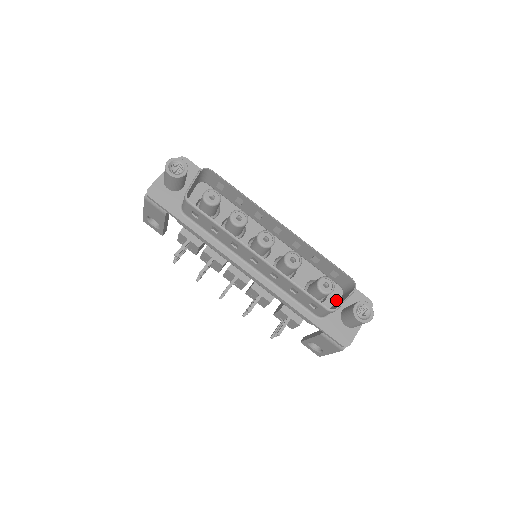
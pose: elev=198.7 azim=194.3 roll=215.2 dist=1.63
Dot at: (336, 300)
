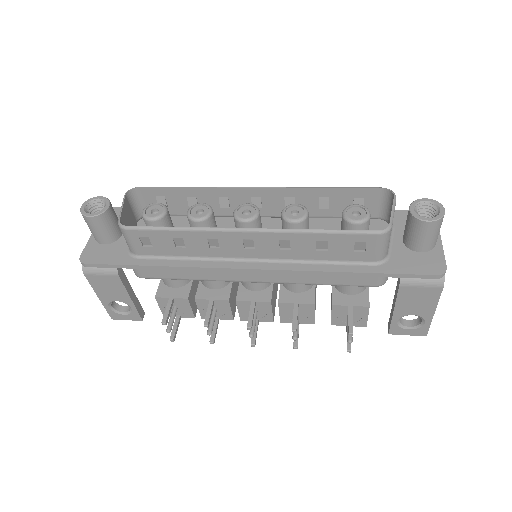
Dot at: occluded
